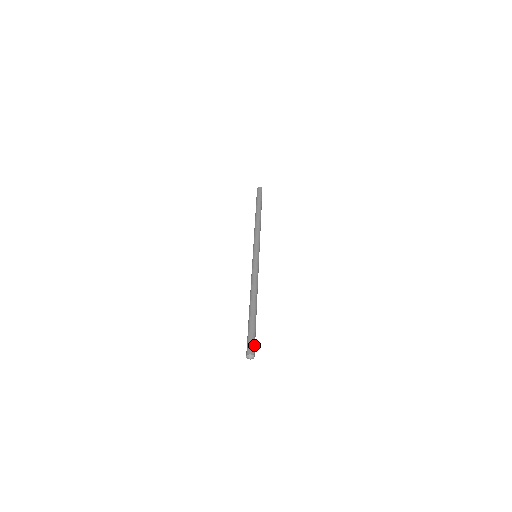
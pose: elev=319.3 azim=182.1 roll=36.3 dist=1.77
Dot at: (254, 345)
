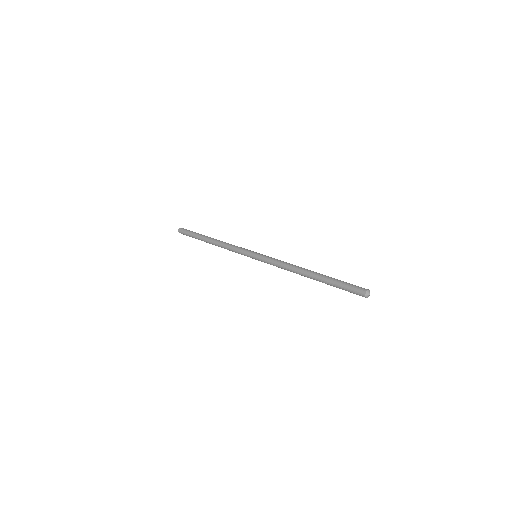
Dot at: (356, 286)
